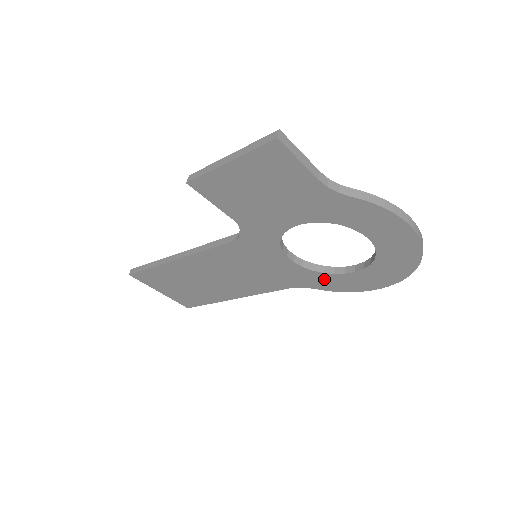
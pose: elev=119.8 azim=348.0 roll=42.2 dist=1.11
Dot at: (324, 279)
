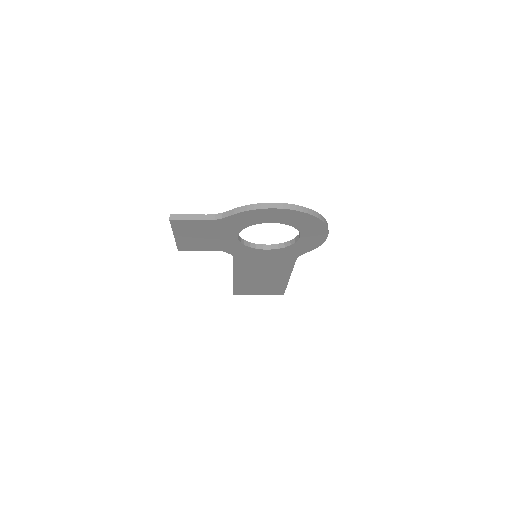
Dot at: (298, 247)
